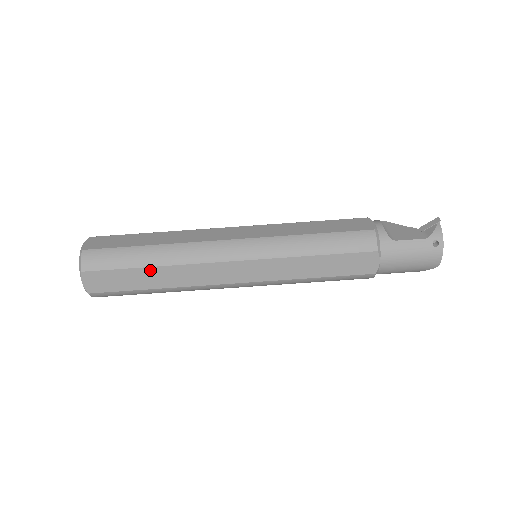
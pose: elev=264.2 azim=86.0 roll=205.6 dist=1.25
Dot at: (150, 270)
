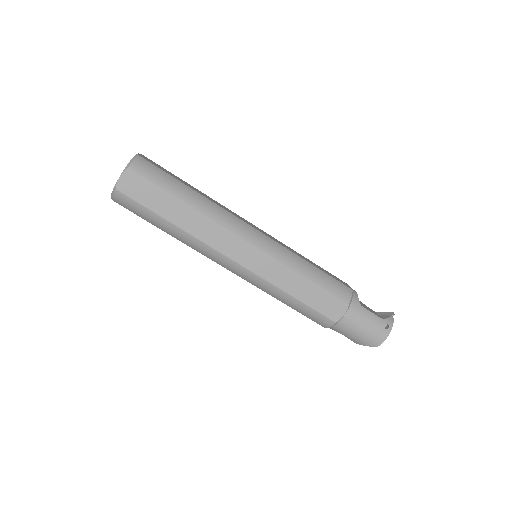
Dot at: (181, 205)
